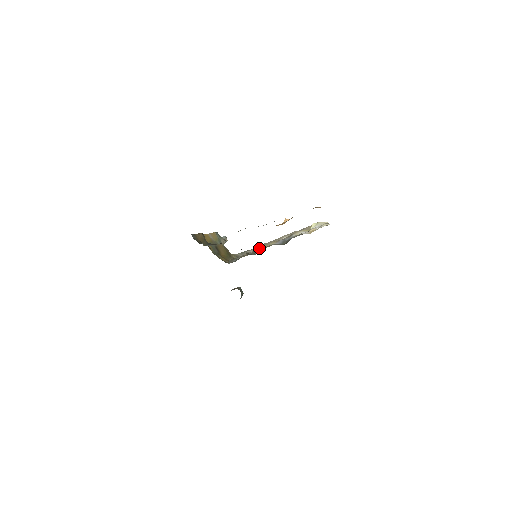
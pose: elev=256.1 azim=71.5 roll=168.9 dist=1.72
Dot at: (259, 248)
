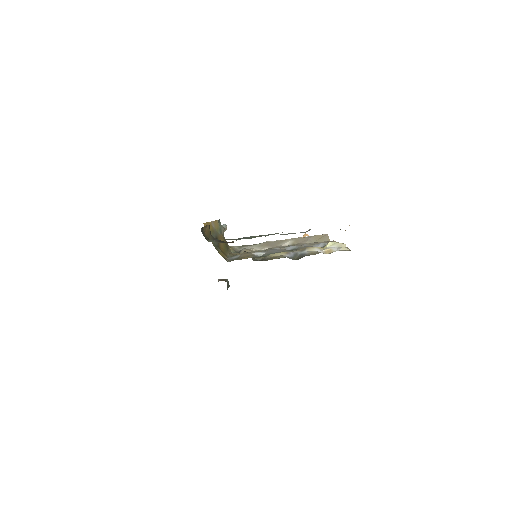
Dot at: (259, 246)
